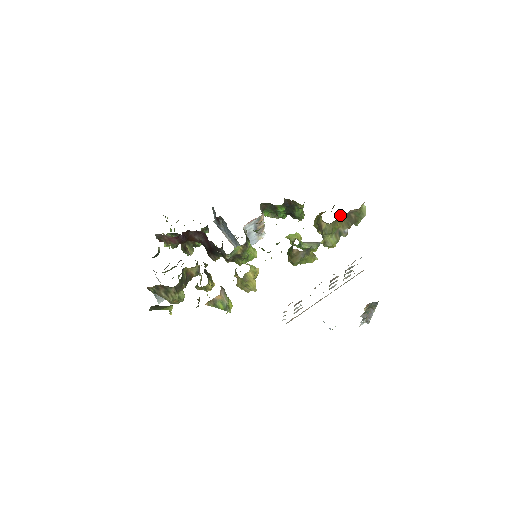
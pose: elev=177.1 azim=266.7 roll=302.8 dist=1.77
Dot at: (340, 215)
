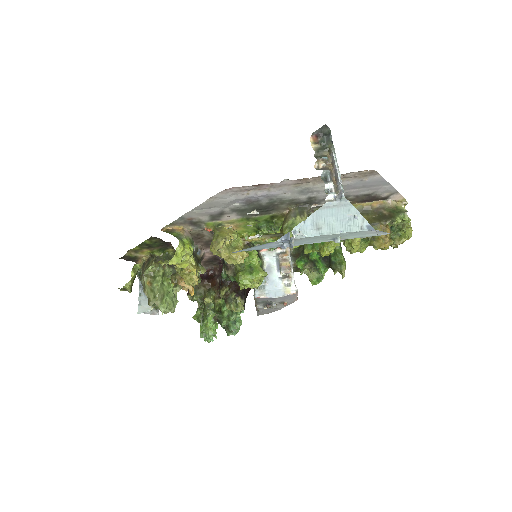
Dot at: occluded
